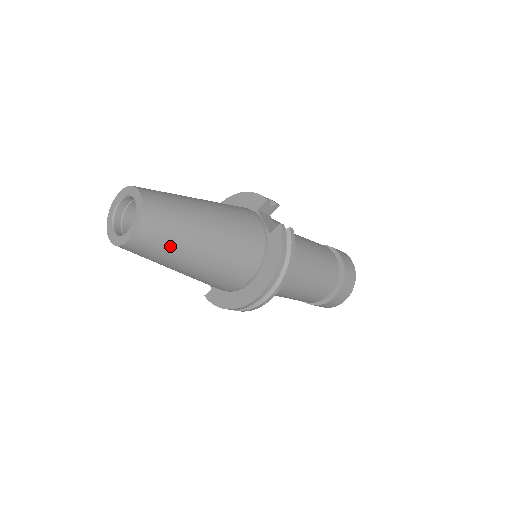
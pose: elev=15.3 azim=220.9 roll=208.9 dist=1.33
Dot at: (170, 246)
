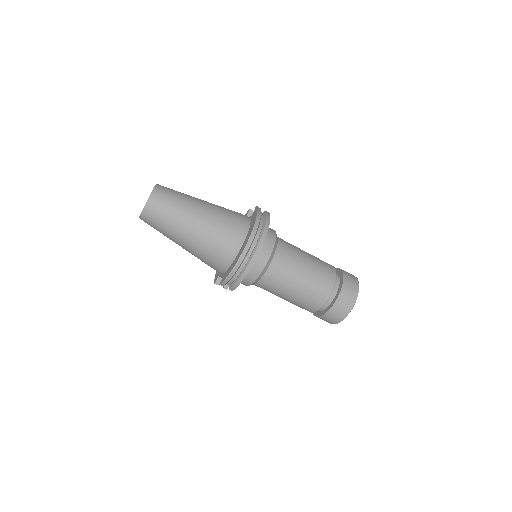
Dot at: (175, 205)
